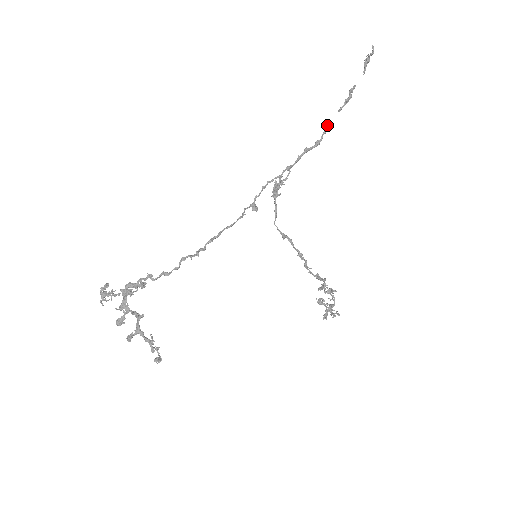
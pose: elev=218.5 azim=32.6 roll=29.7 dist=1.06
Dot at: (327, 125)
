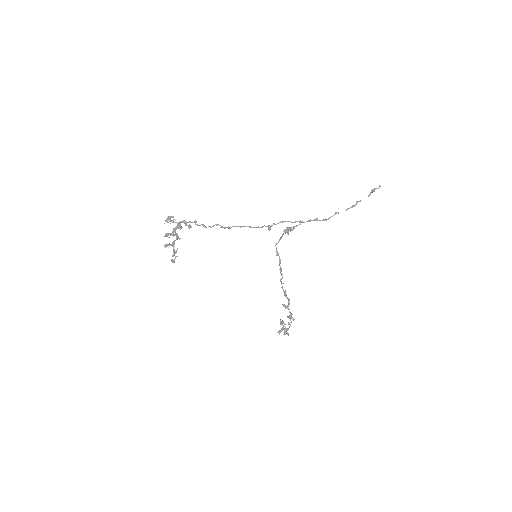
Dot at: (336, 213)
